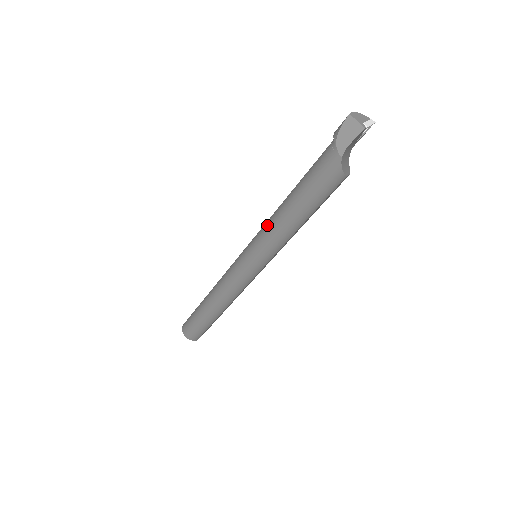
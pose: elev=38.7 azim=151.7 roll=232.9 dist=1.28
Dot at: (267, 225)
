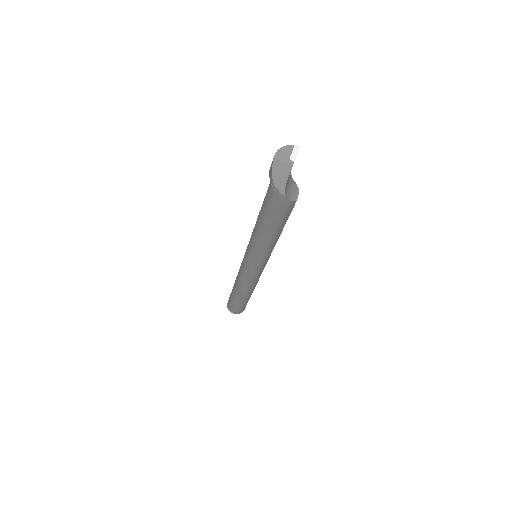
Dot at: (252, 242)
